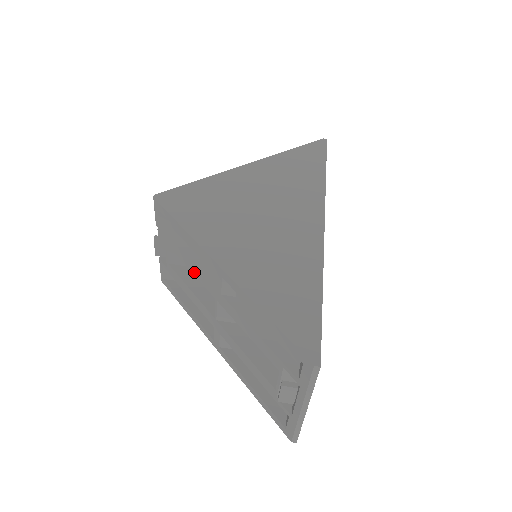
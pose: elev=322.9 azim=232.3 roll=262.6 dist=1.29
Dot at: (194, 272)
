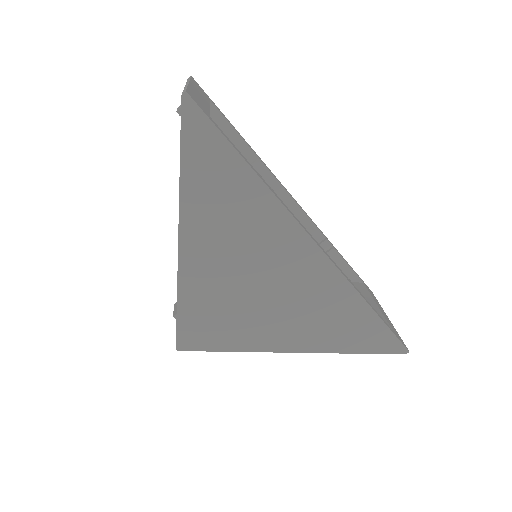
Dot at: occluded
